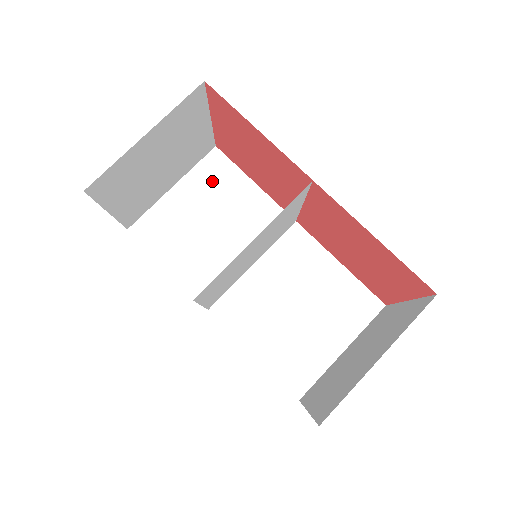
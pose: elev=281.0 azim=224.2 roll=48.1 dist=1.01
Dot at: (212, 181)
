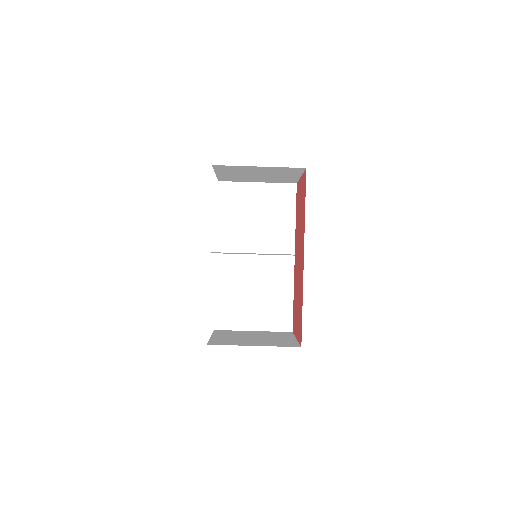
Dot at: (278, 198)
